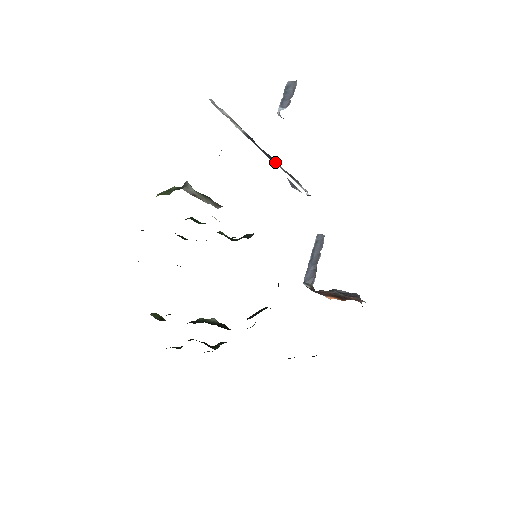
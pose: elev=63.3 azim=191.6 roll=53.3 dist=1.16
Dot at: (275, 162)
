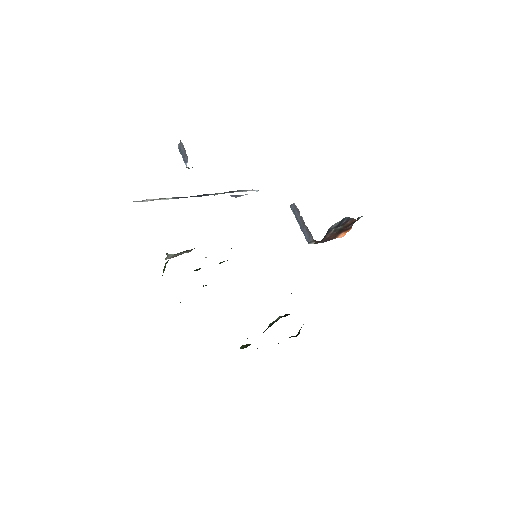
Dot at: (211, 194)
